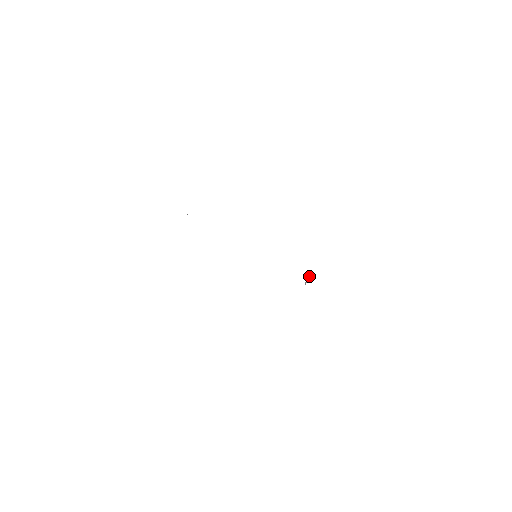
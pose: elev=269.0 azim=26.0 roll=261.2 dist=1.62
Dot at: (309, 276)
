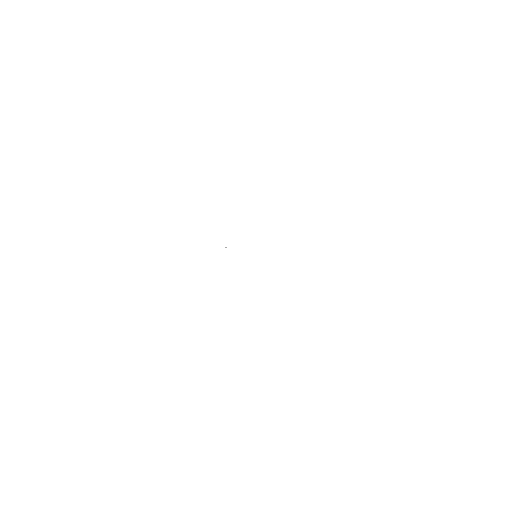
Dot at: occluded
